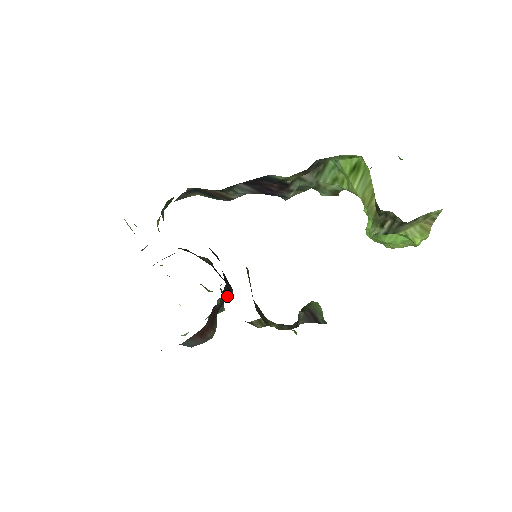
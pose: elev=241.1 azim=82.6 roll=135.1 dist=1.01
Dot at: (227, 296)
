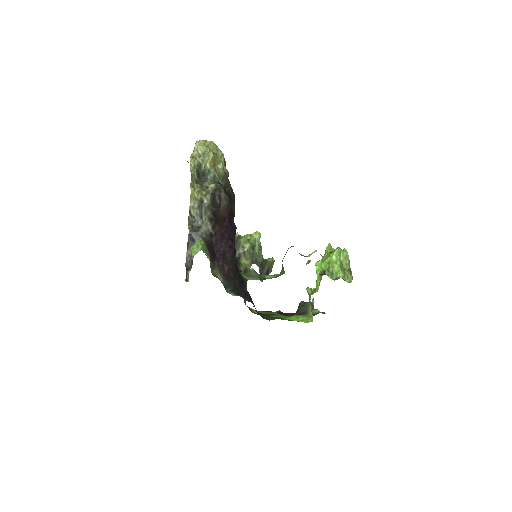
Dot at: occluded
